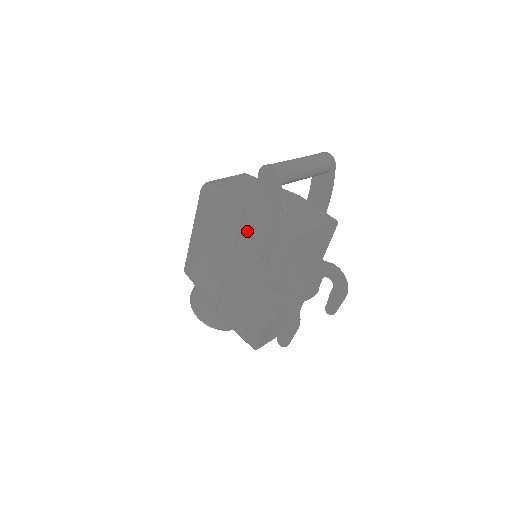
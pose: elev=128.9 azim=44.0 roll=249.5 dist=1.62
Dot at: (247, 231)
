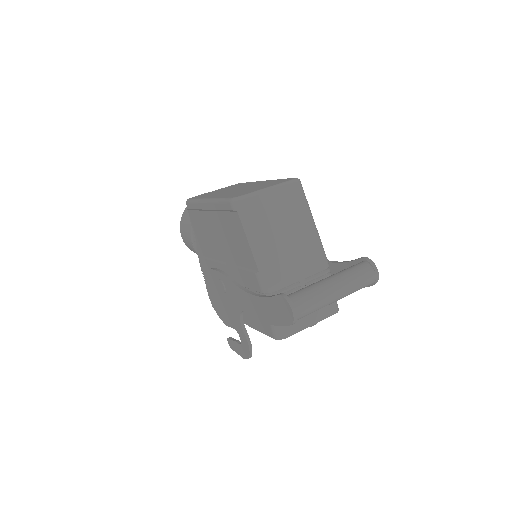
Dot at: (249, 280)
